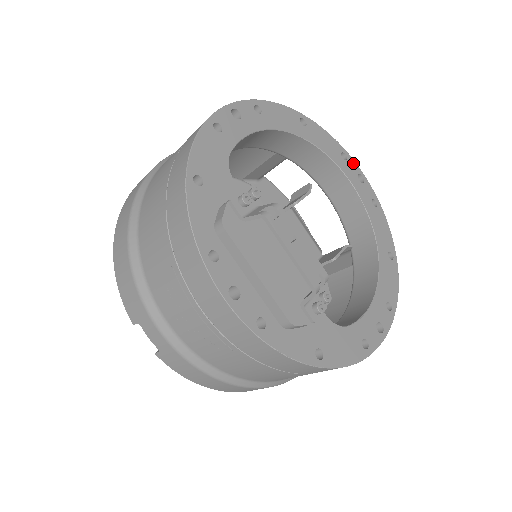
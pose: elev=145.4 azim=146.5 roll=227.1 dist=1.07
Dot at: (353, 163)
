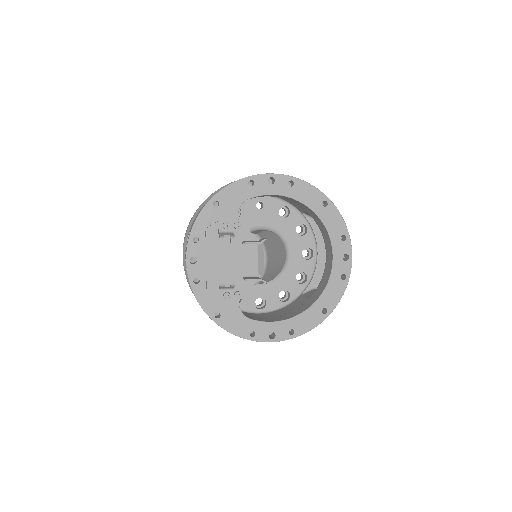
Dot at: (348, 246)
